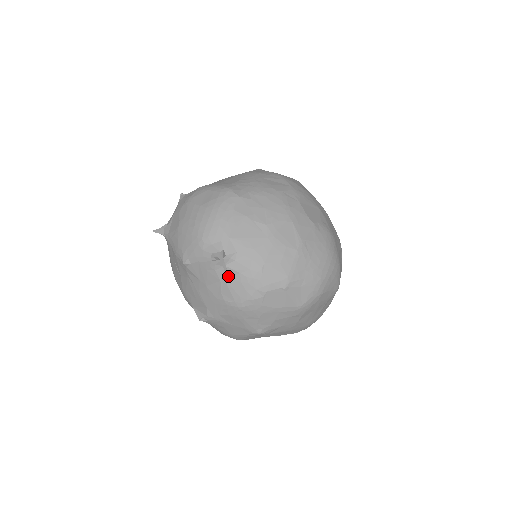
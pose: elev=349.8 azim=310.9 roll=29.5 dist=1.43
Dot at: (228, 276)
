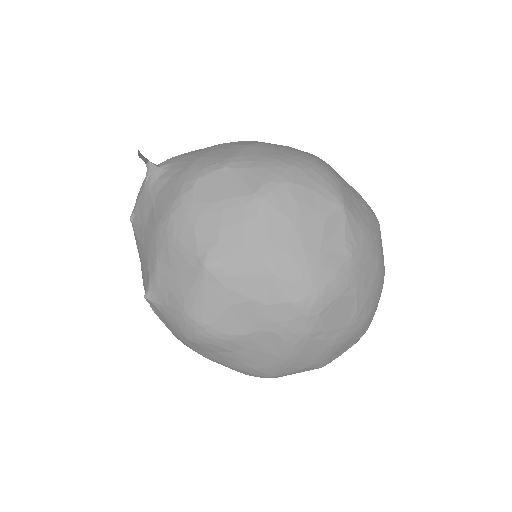
Dot at: (160, 190)
